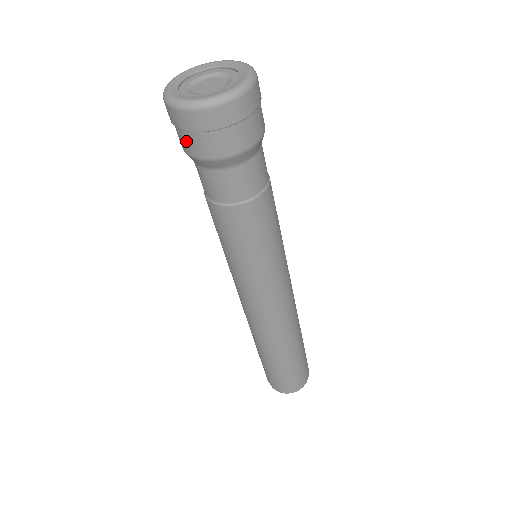
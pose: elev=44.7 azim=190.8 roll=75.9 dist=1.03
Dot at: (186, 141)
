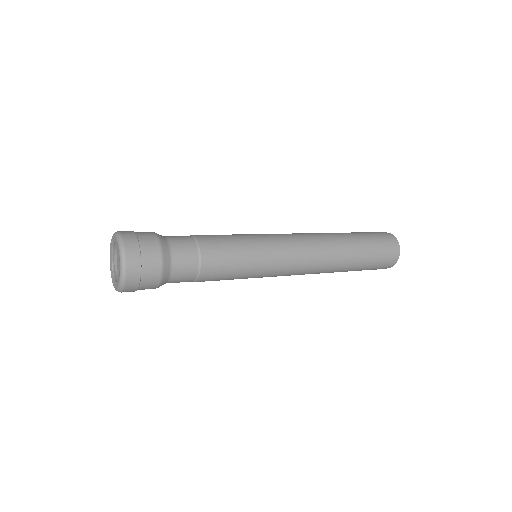
Dot at: occluded
